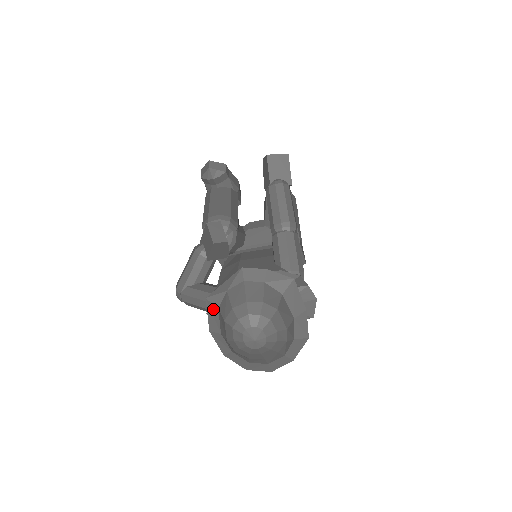
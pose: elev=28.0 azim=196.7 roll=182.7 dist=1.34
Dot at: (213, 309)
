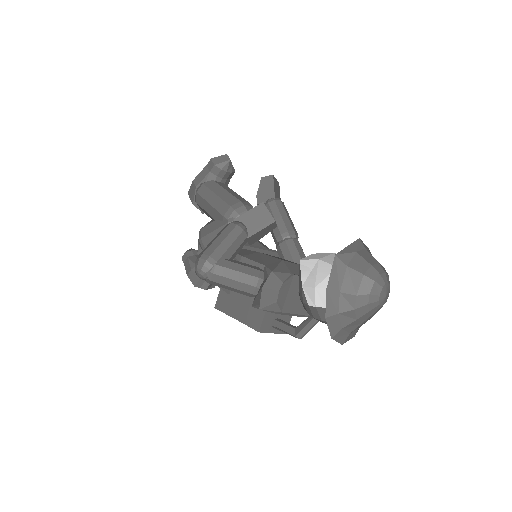
Dot at: (340, 266)
